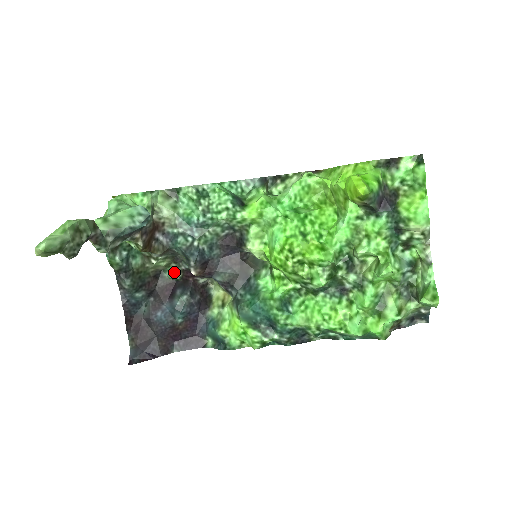
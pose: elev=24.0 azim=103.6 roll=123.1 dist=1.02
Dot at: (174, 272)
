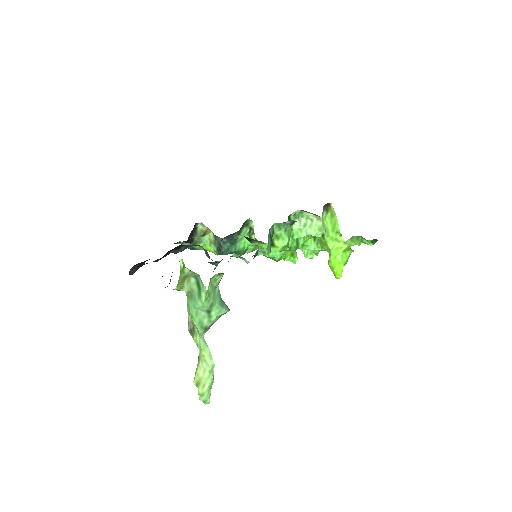
Dot at: occluded
